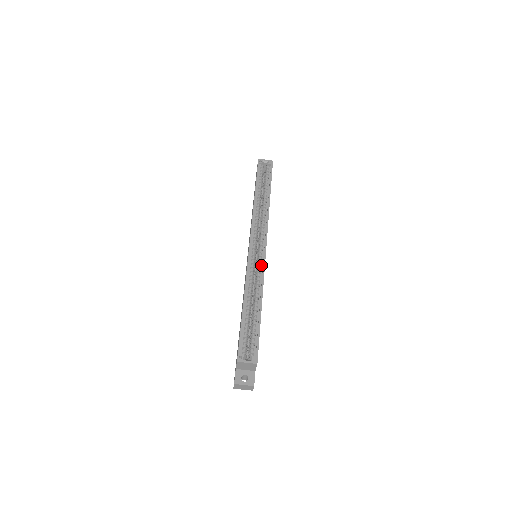
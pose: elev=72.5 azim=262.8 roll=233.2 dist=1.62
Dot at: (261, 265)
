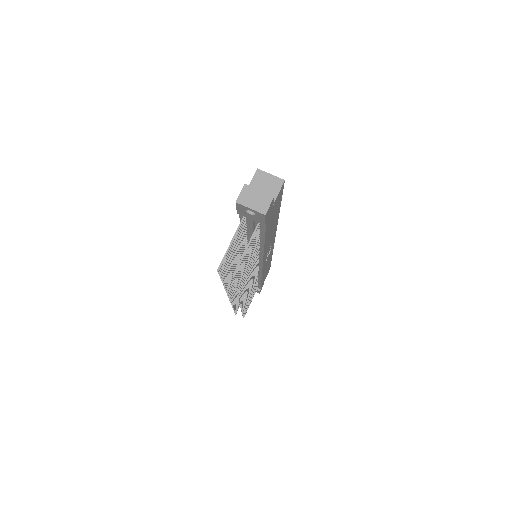
Dot at: occluded
